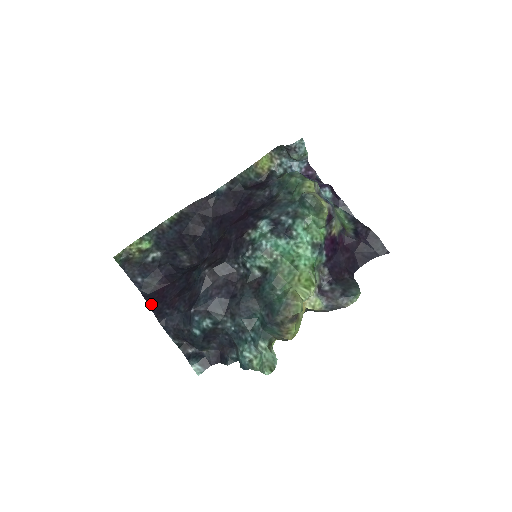
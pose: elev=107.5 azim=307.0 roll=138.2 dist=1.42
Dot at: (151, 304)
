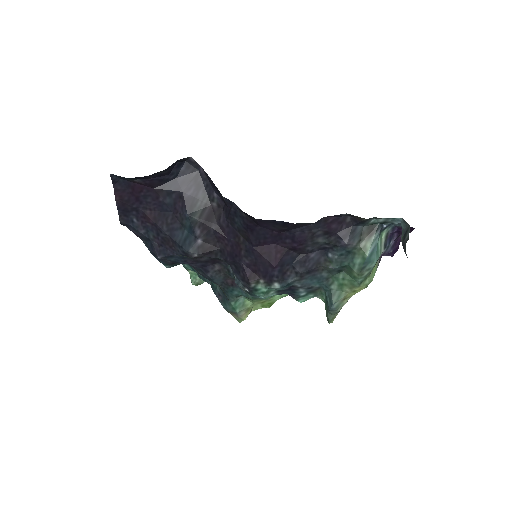
Dot at: (119, 200)
